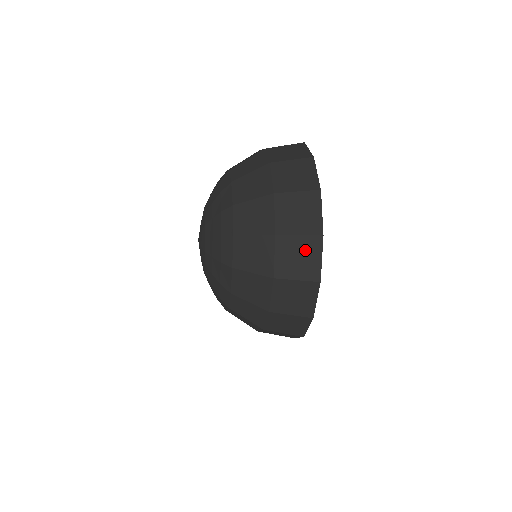
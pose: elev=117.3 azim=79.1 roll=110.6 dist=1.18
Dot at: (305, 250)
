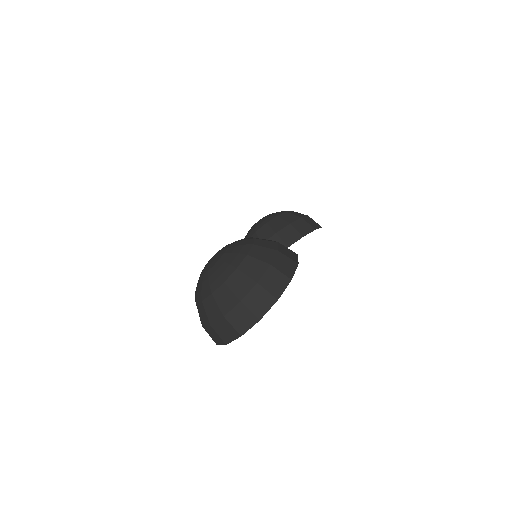
Dot at: (230, 332)
